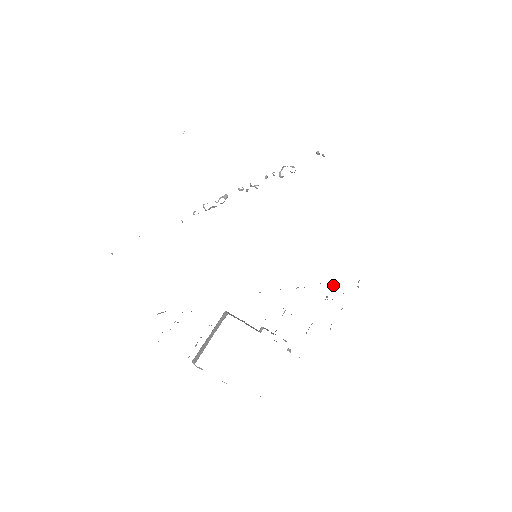
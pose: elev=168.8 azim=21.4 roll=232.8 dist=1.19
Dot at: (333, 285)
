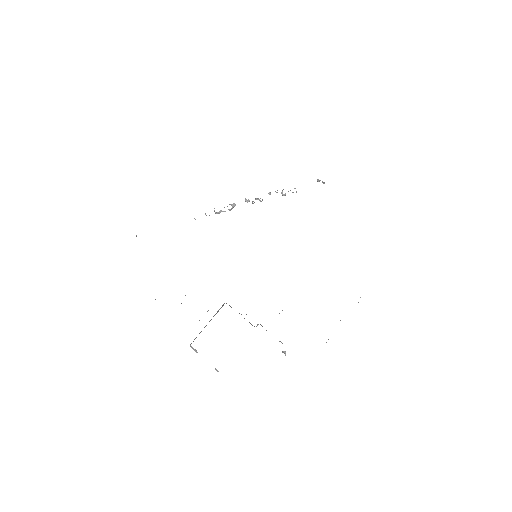
Dot at: occluded
